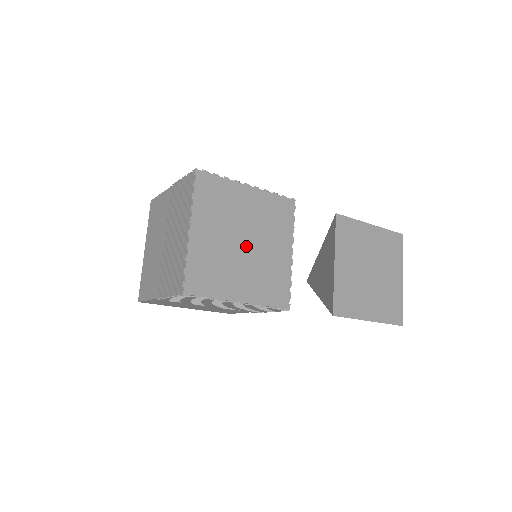
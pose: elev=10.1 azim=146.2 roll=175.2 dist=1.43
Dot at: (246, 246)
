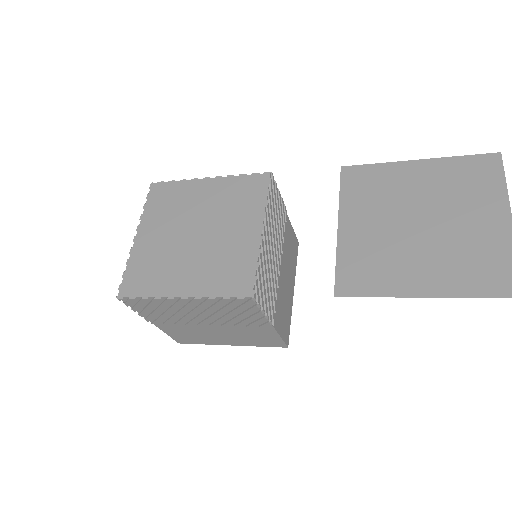
Dot at: (197, 237)
